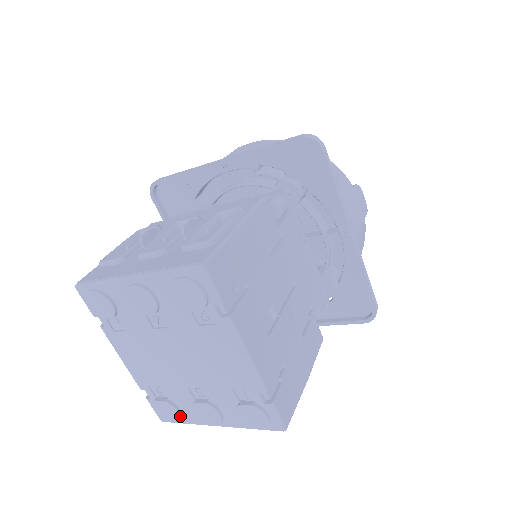
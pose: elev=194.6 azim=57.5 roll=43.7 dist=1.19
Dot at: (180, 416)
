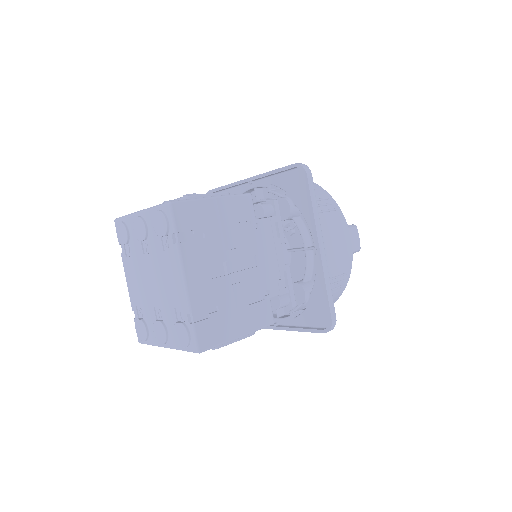
Dot at: (147, 335)
